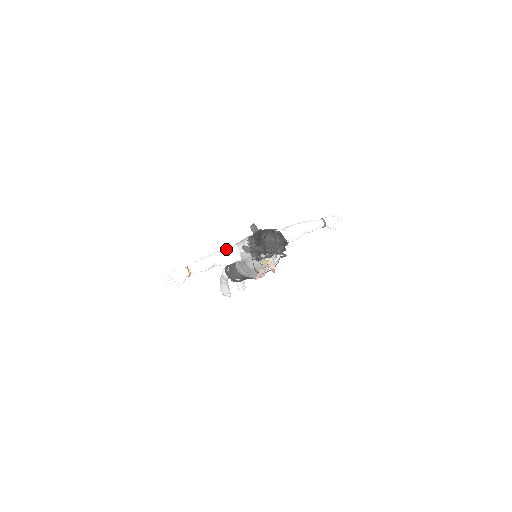
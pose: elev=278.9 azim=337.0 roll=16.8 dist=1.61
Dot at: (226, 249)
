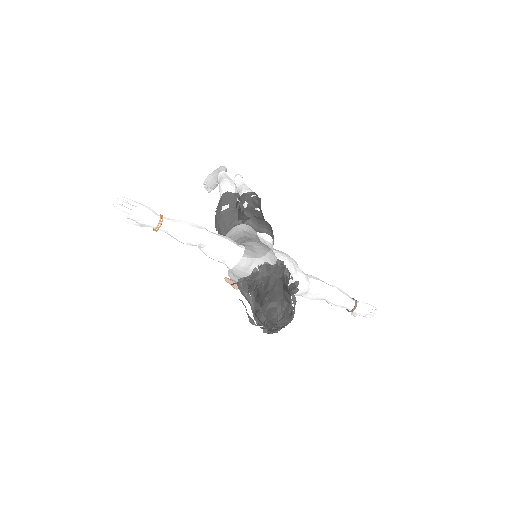
Dot at: (228, 245)
